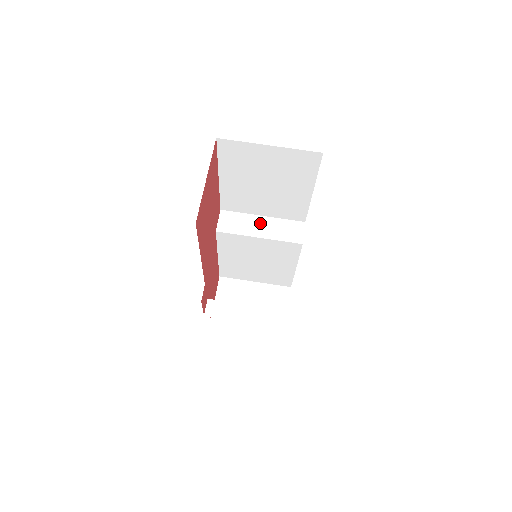
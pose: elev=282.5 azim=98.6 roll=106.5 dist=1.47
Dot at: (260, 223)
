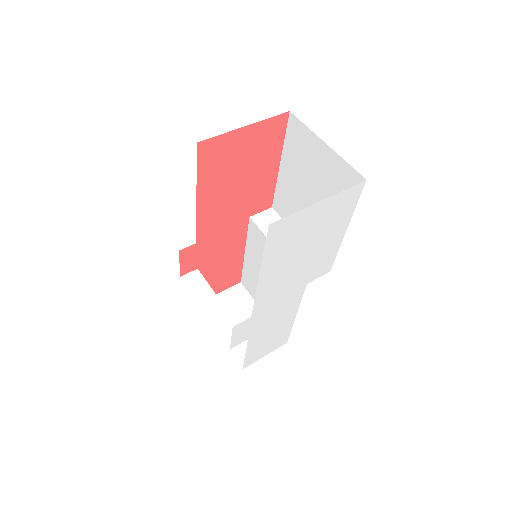
Dot at: occluded
